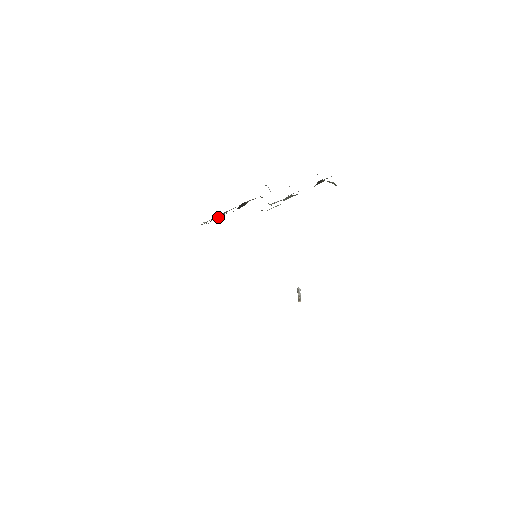
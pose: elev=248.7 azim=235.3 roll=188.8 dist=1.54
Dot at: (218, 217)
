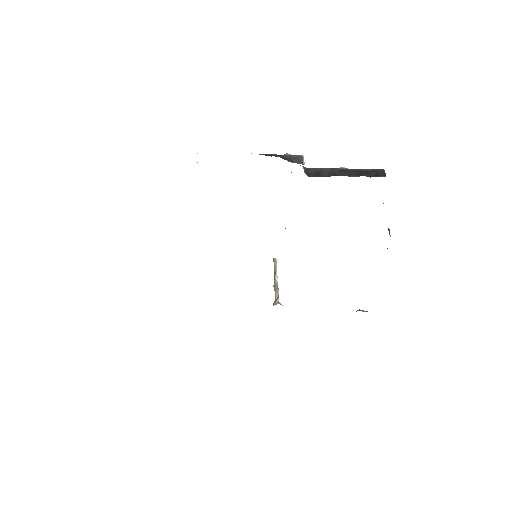
Dot at: occluded
